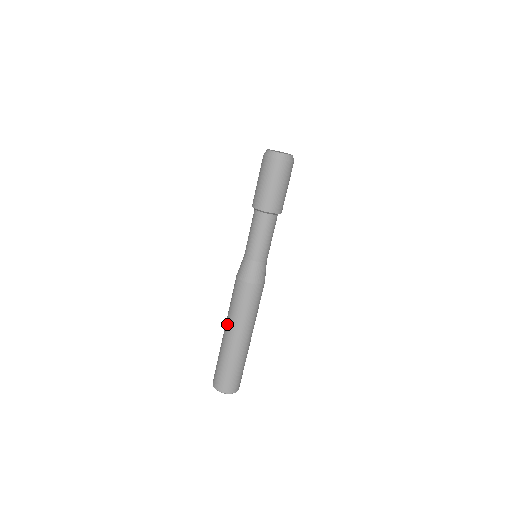
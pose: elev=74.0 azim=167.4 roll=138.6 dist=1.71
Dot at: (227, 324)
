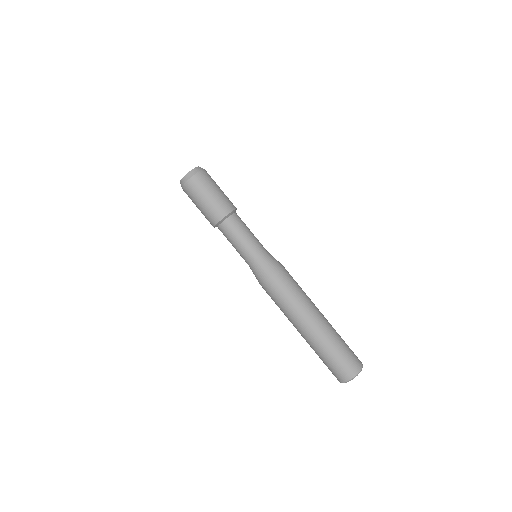
Dot at: (301, 320)
